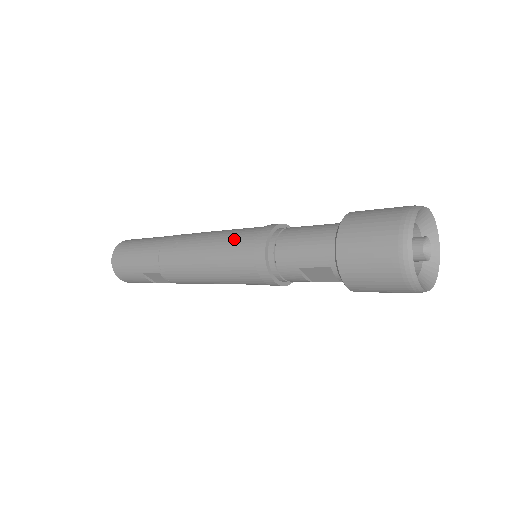
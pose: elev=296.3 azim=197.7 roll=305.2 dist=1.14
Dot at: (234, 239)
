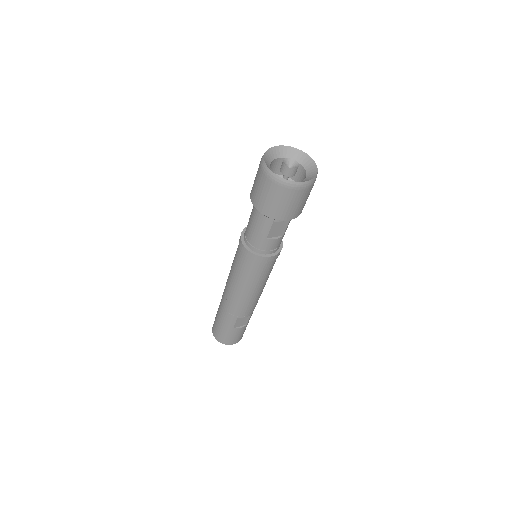
Dot at: (236, 262)
